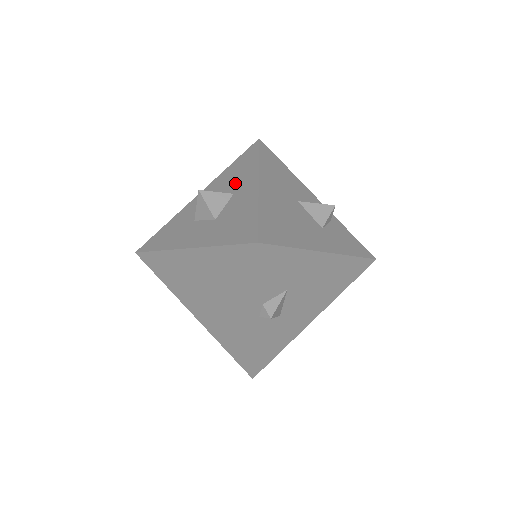
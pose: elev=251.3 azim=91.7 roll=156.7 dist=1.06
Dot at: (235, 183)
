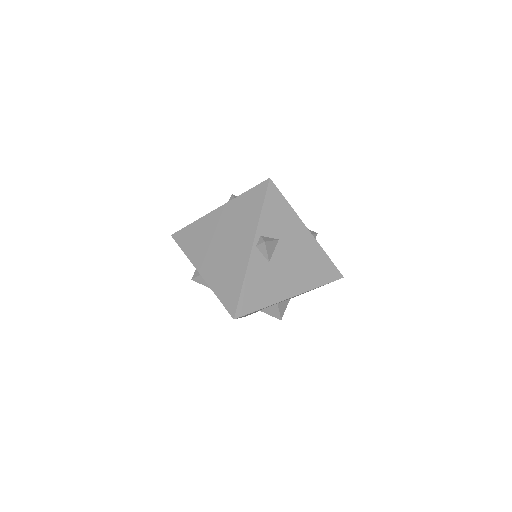
Dot at: occluded
